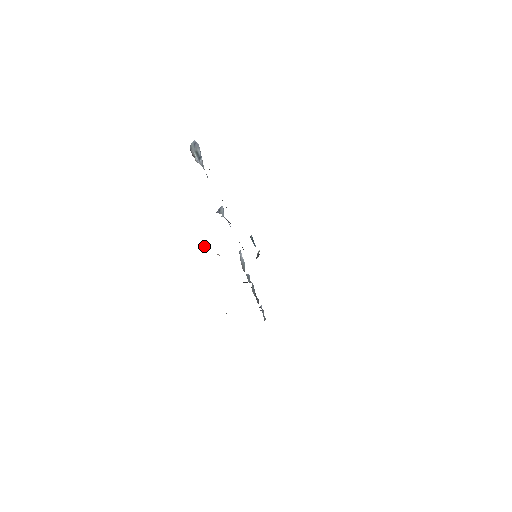
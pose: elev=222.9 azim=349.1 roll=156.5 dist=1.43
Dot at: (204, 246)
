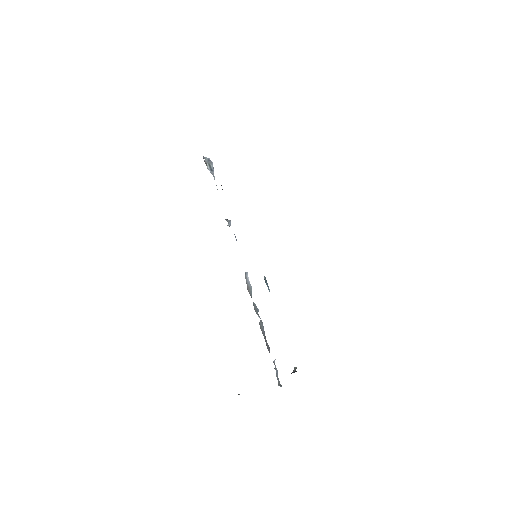
Dot at: occluded
